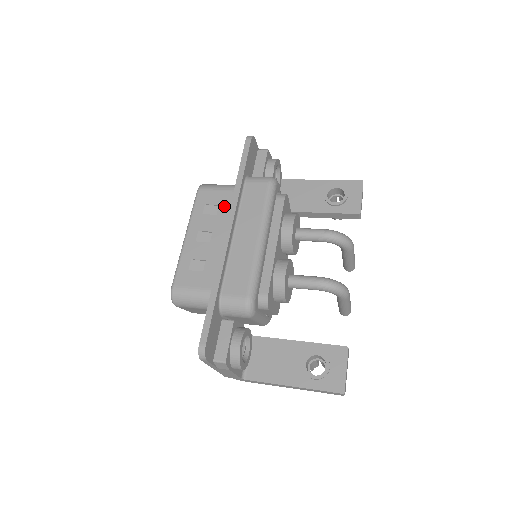
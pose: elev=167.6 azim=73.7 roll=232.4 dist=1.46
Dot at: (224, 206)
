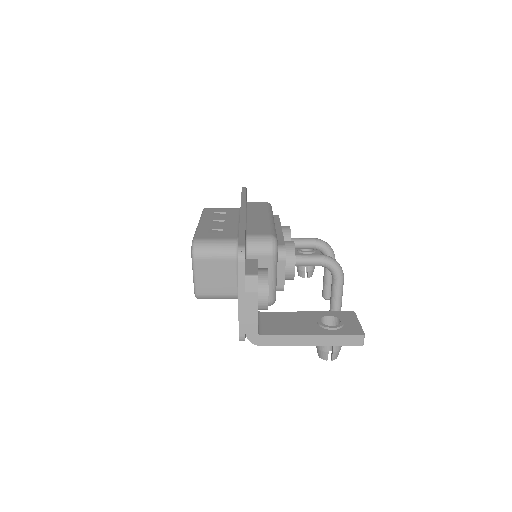
Dot at: (231, 212)
